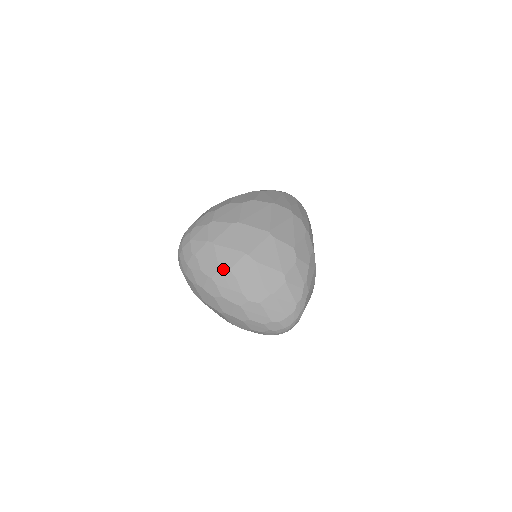
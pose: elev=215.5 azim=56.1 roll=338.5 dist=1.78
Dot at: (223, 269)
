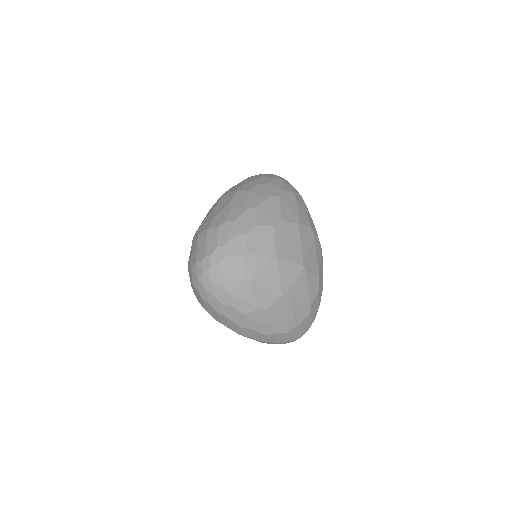
Dot at: (260, 309)
